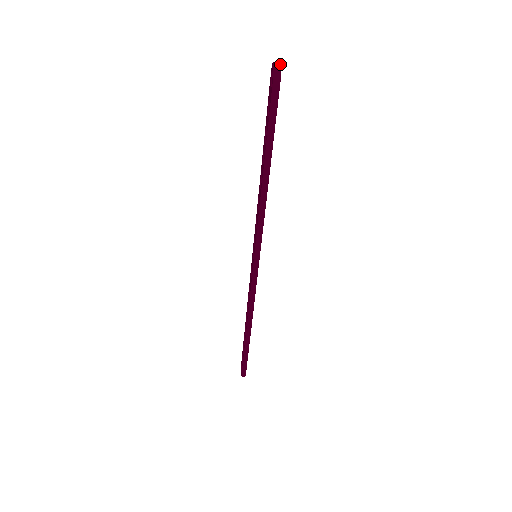
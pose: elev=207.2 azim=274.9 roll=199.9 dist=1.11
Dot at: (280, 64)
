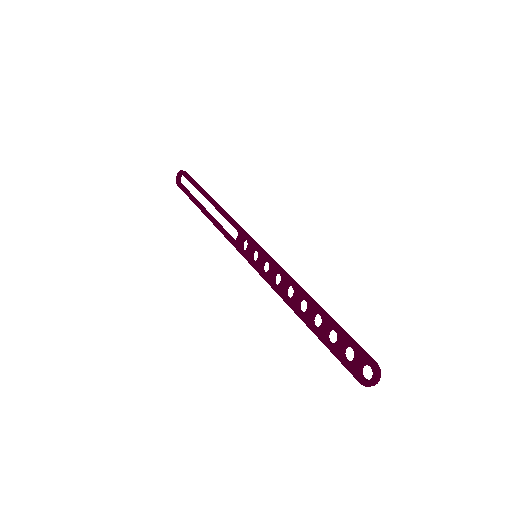
Dot at: occluded
